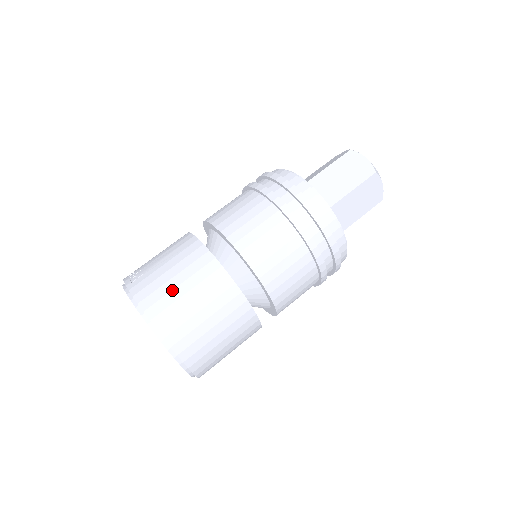
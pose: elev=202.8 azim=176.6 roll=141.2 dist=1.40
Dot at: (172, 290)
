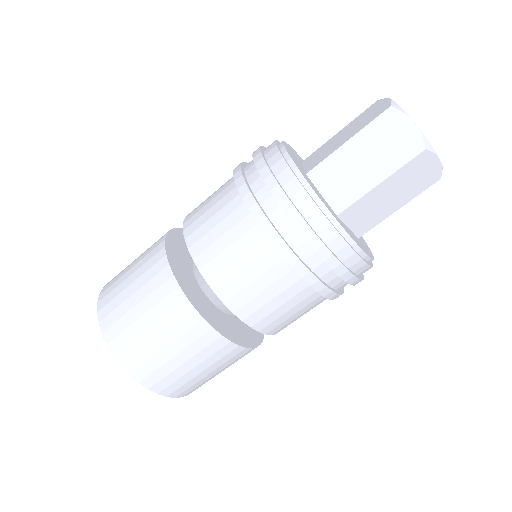
Dot at: (126, 268)
